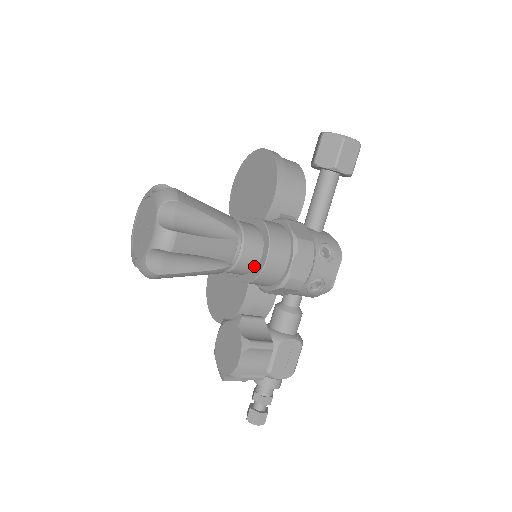
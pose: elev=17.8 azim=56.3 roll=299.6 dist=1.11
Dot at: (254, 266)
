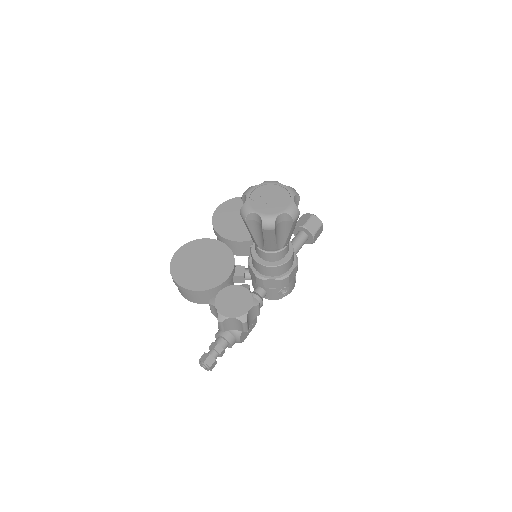
Dot at: (279, 259)
